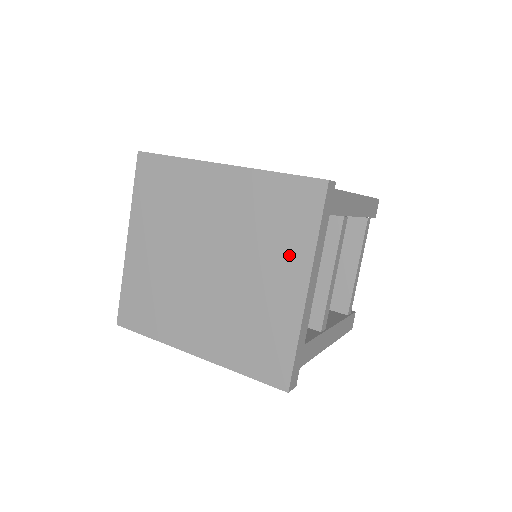
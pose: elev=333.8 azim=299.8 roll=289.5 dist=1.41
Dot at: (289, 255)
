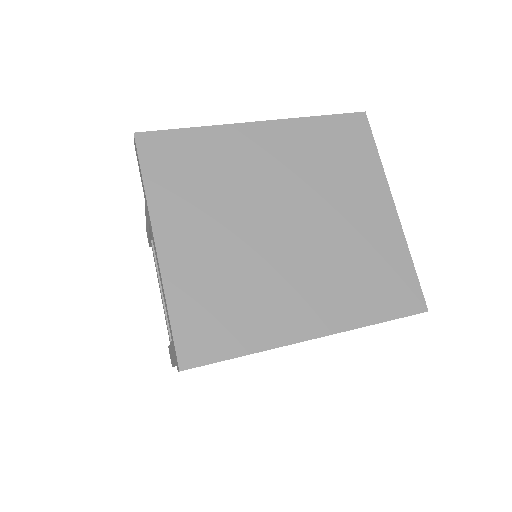
Dot at: (364, 182)
